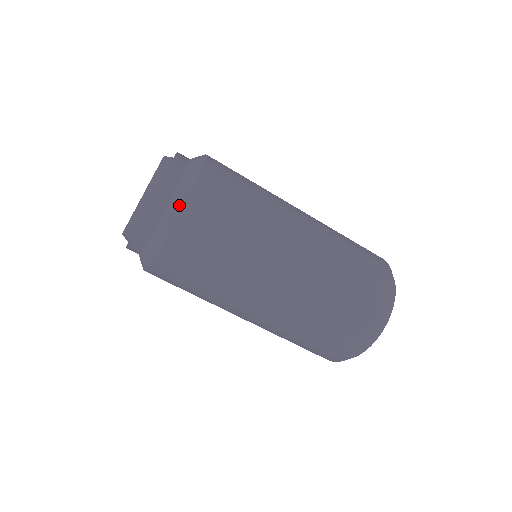
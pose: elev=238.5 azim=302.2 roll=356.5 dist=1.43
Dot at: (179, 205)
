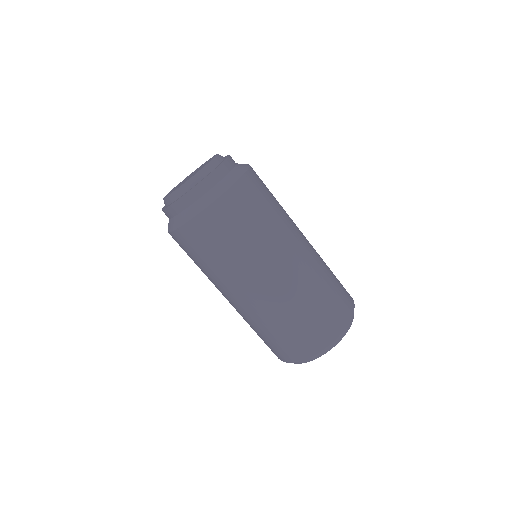
Dot at: (226, 186)
